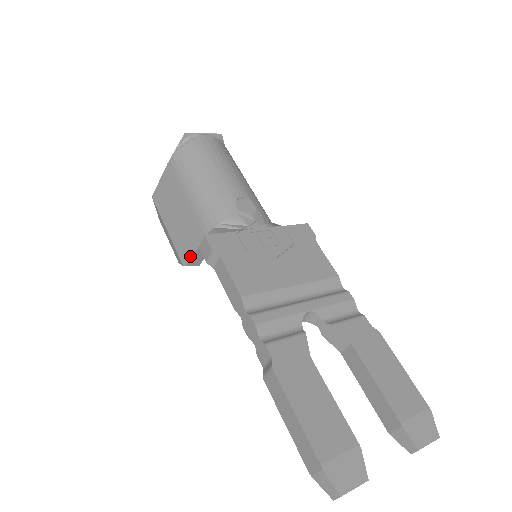
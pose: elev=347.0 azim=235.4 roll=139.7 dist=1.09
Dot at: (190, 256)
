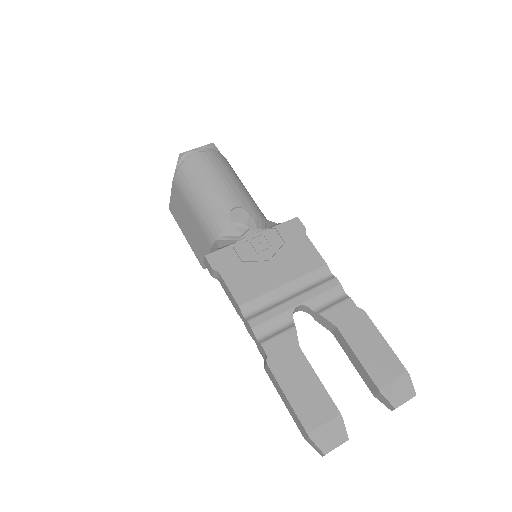
Dot at: occluded
